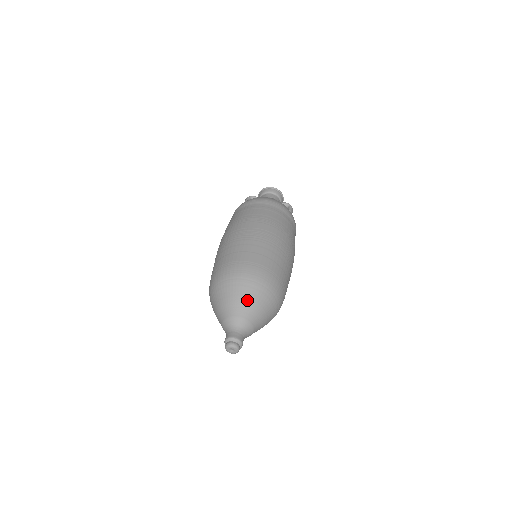
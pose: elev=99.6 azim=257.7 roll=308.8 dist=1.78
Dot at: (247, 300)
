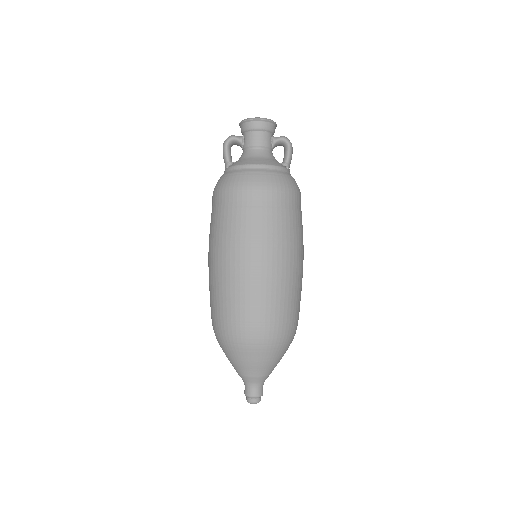
Dot at: (258, 363)
